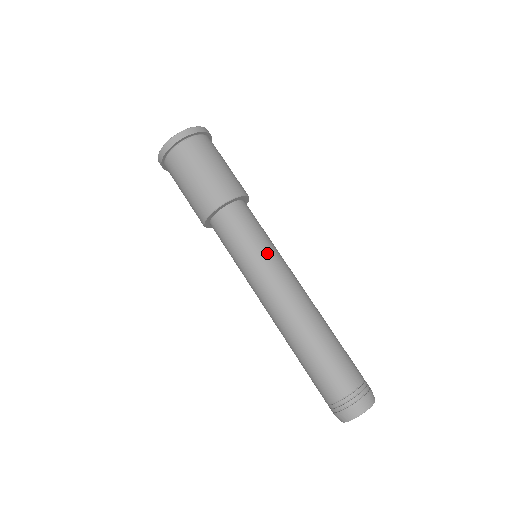
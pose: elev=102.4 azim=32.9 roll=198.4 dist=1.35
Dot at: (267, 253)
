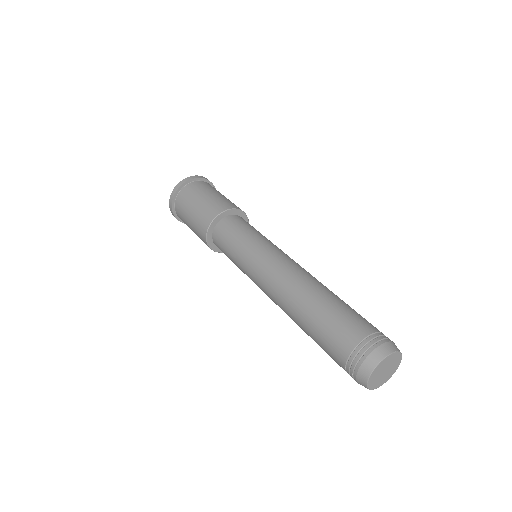
Dot at: (261, 242)
